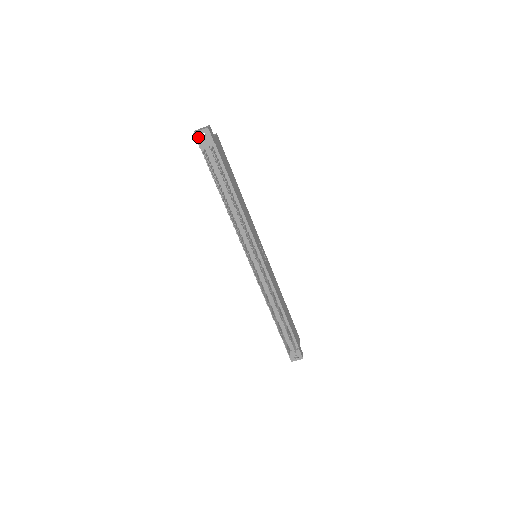
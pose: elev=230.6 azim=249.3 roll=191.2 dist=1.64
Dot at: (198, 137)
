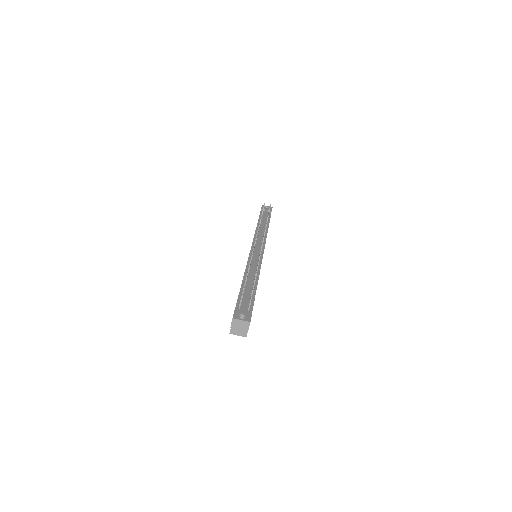
Dot at: occluded
